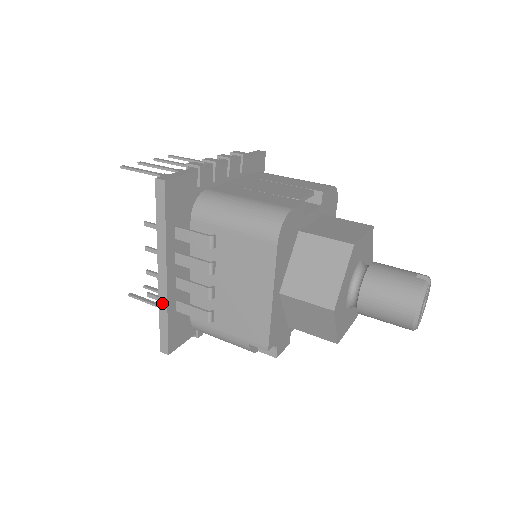
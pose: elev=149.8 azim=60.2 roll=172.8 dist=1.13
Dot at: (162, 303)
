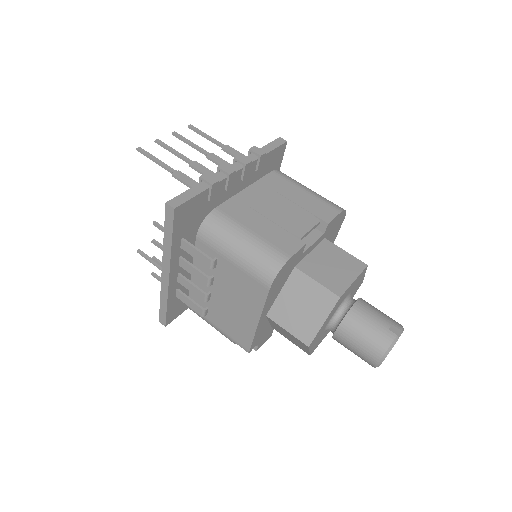
Dot at: (163, 292)
